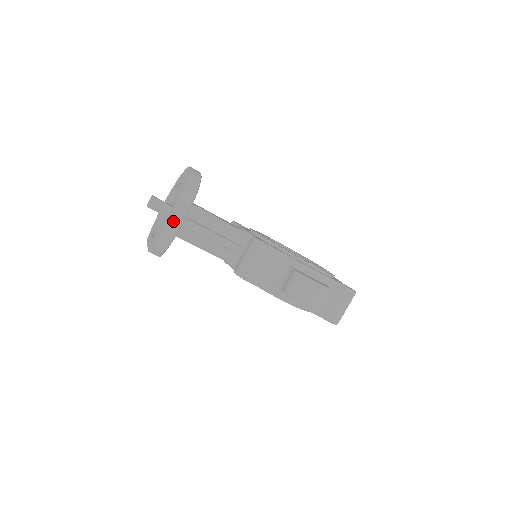
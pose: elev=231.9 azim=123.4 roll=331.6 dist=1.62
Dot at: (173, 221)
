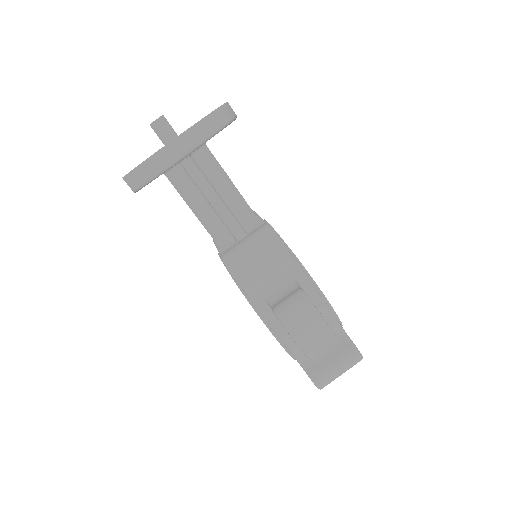
Dot at: (172, 148)
